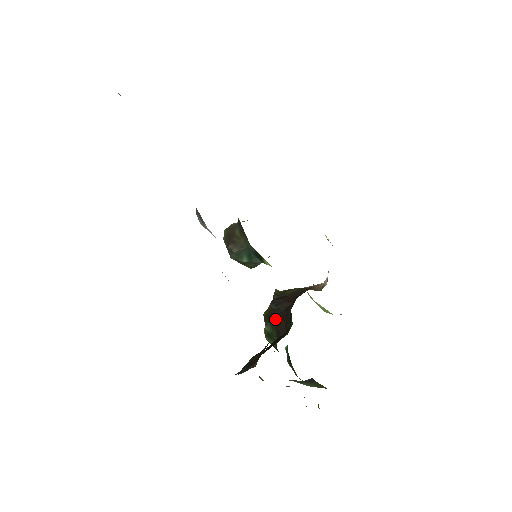
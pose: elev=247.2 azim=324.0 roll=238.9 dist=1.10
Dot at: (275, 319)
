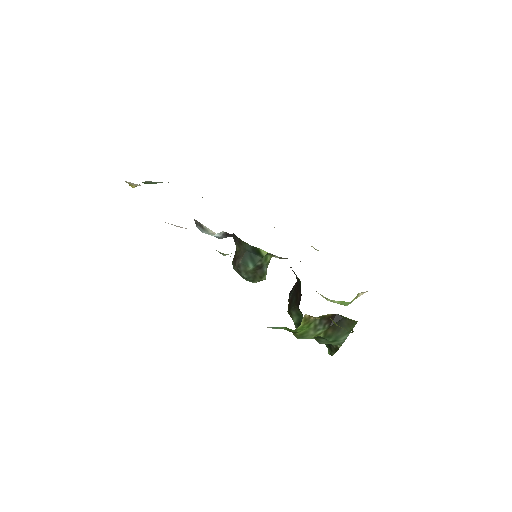
Dot at: (293, 301)
